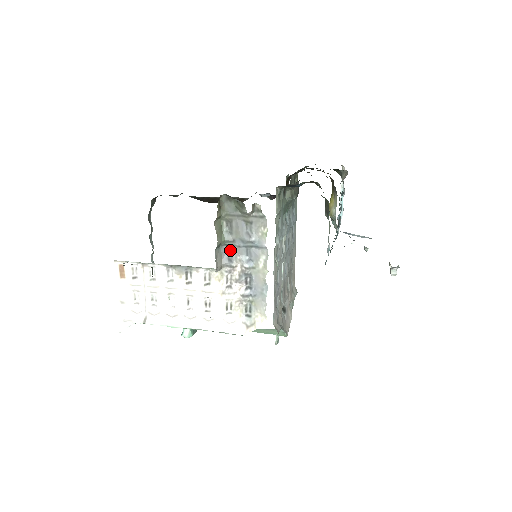
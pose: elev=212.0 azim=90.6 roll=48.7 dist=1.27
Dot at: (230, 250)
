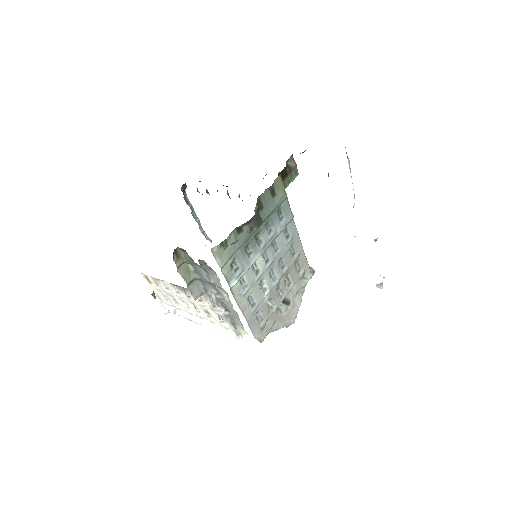
Dot at: (203, 283)
